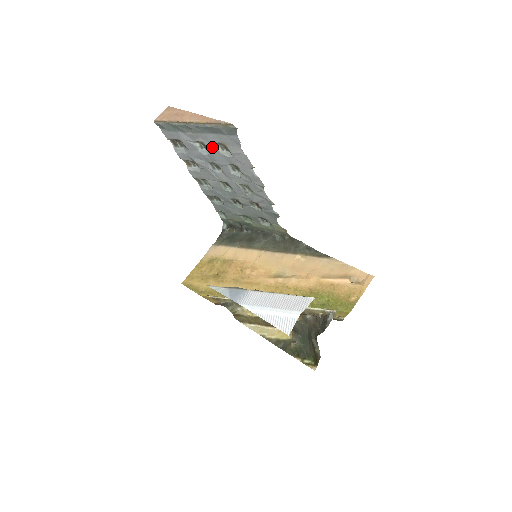
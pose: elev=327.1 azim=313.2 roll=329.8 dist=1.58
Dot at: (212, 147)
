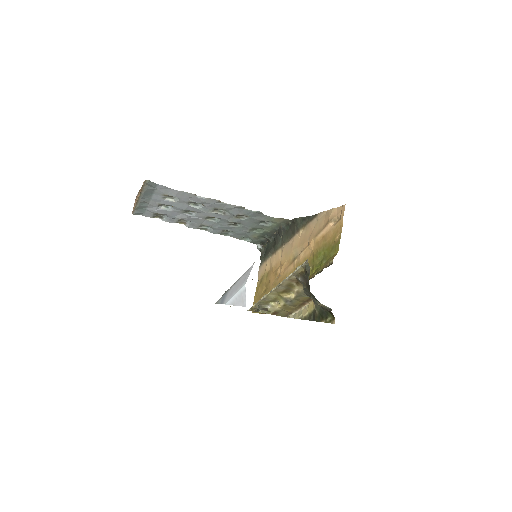
Dot at: (166, 202)
